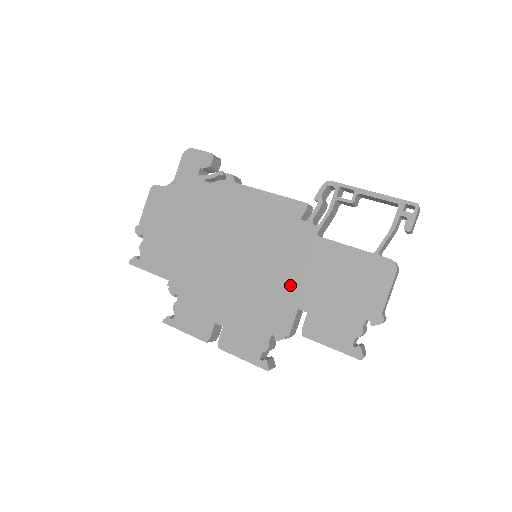
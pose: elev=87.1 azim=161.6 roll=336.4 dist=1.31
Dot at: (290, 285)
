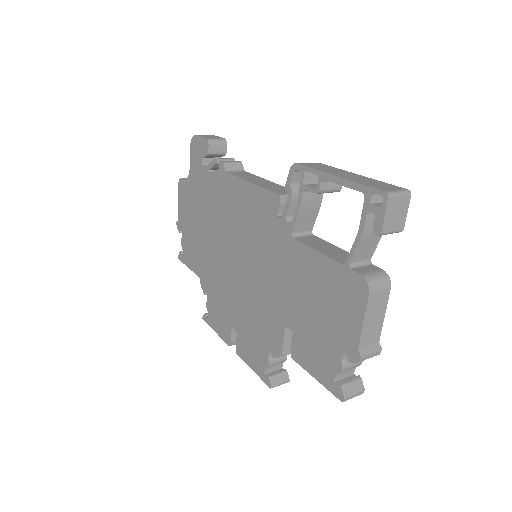
Dot at: (276, 296)
